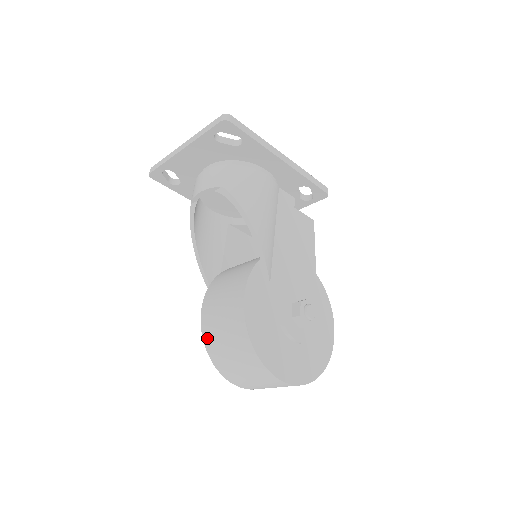
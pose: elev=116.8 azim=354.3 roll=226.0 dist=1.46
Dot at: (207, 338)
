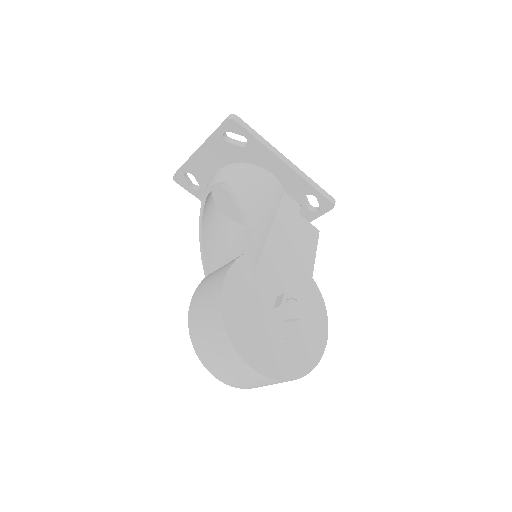
Dot at: (191, 321)
